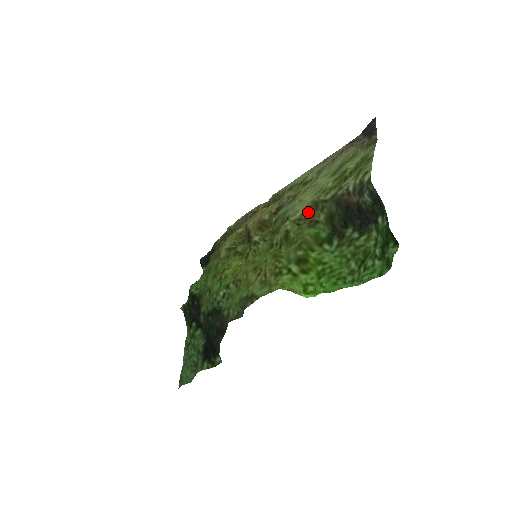
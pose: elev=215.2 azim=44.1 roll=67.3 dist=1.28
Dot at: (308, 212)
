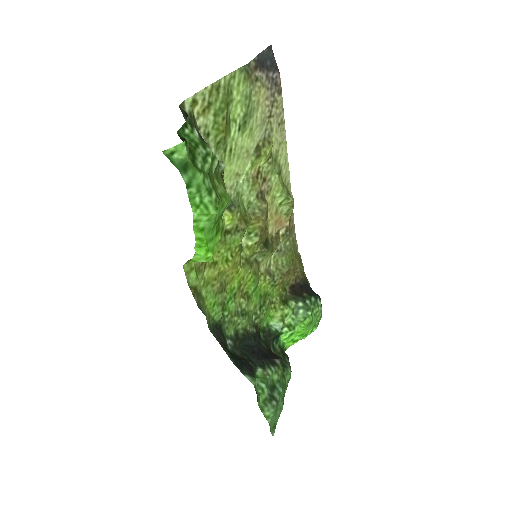
Dot at: occluded
